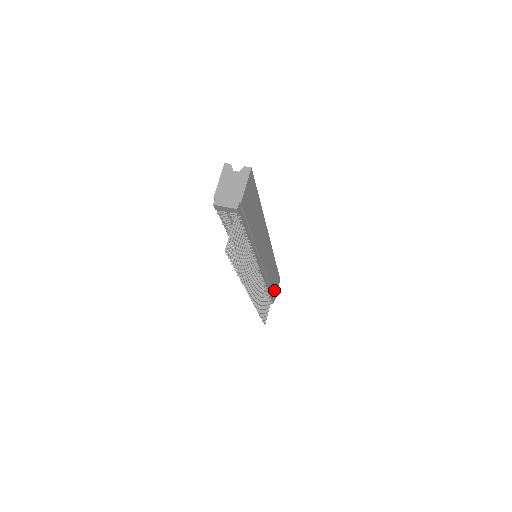
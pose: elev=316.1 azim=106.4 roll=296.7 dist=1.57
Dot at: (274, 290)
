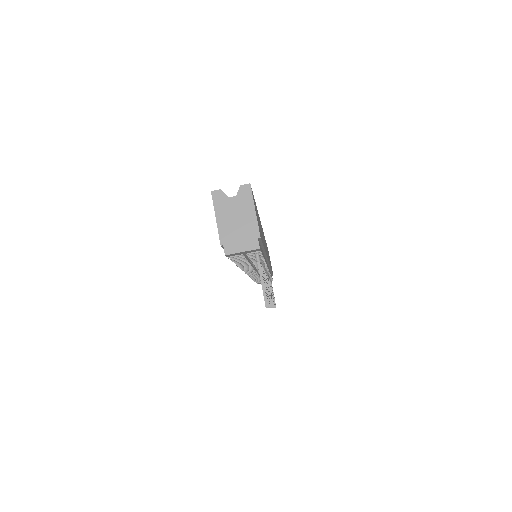
Dot at: occluded
